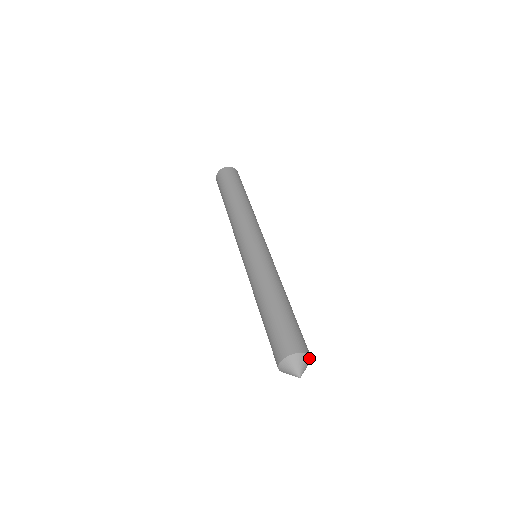
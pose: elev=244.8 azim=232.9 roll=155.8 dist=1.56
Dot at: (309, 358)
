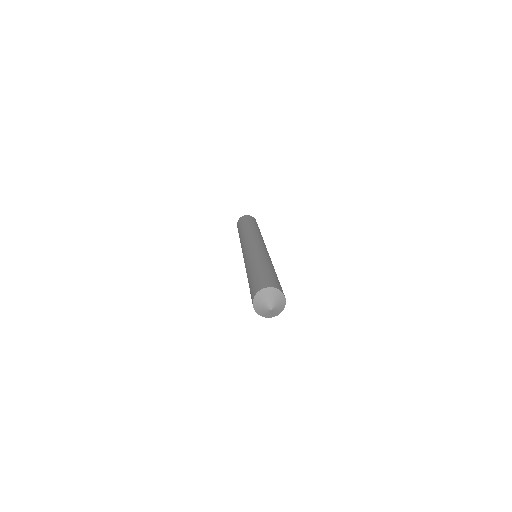
Dot at: (276, 291)
